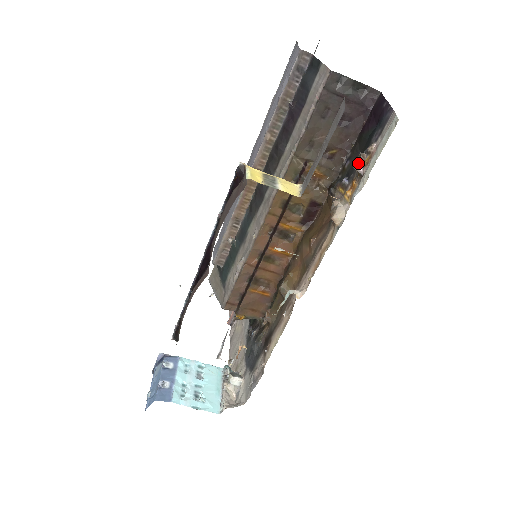
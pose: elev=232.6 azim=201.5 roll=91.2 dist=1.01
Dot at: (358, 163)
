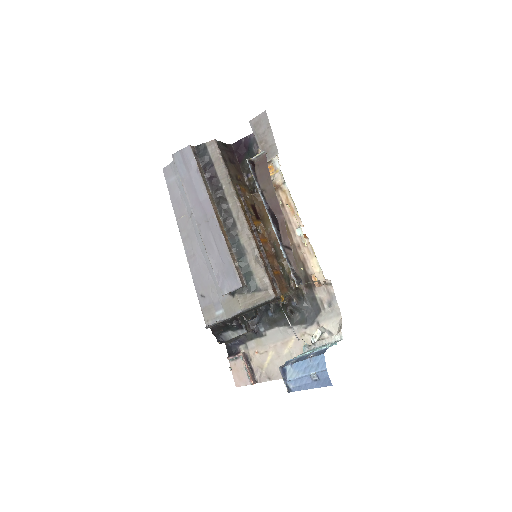
Dot at: occluded
